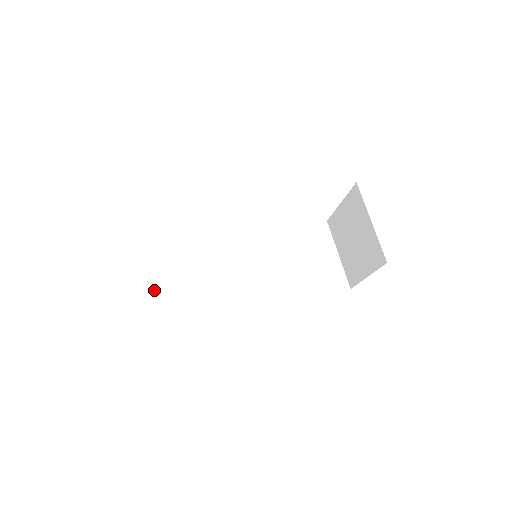
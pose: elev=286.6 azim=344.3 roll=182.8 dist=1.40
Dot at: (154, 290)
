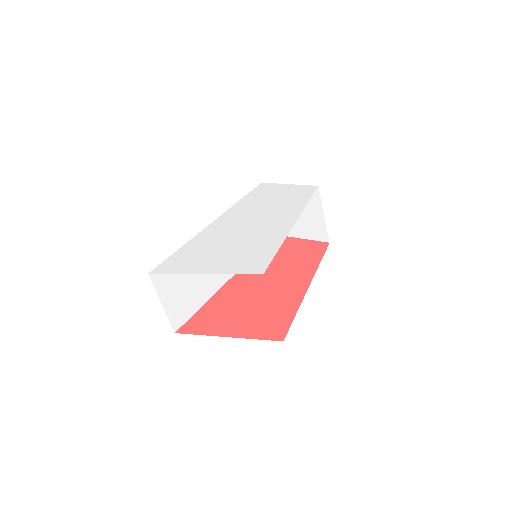
Dot at: (172, 294)
